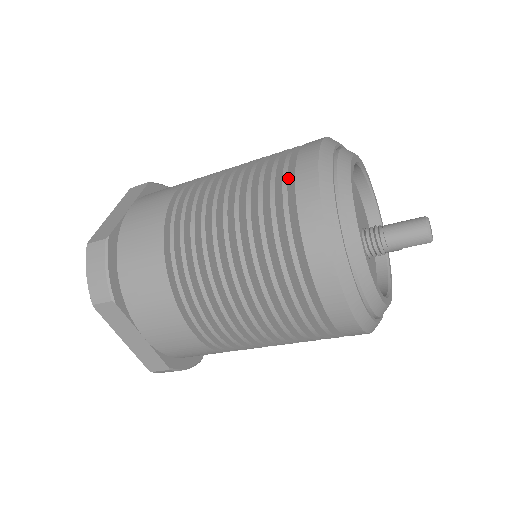
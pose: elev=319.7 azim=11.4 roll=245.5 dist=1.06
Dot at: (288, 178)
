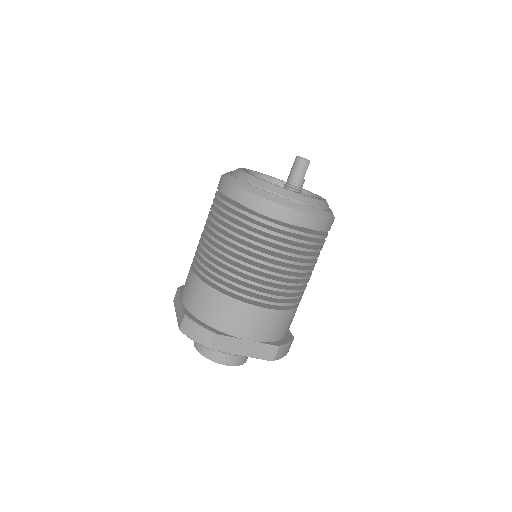
Dot at: (223, 200)
